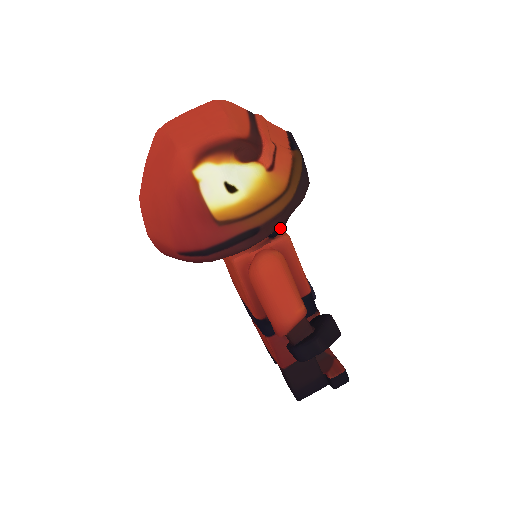
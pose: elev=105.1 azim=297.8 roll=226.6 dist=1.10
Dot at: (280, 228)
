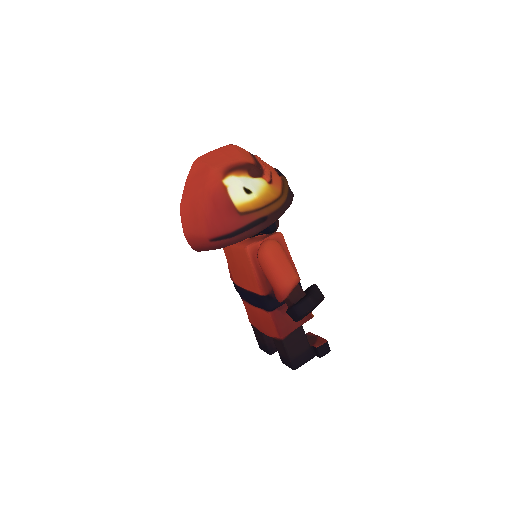
Dot at: (276, 226)
